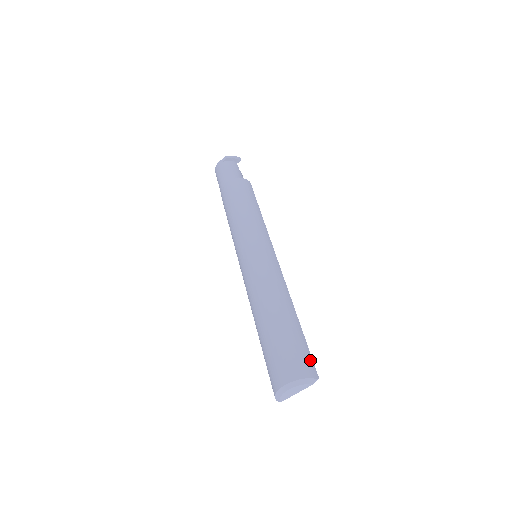
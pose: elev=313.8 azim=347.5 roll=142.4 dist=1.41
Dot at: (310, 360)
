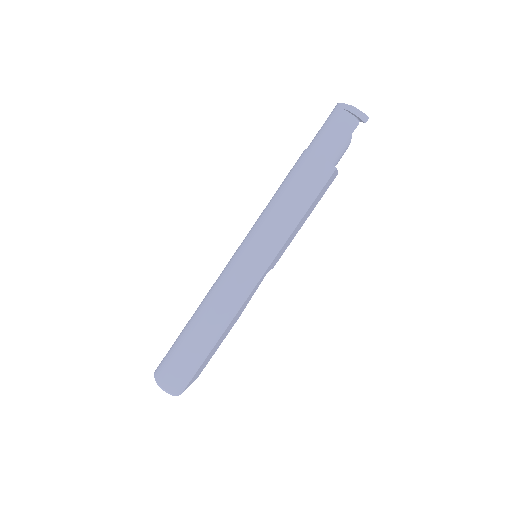
Dot at: (186, 381)
